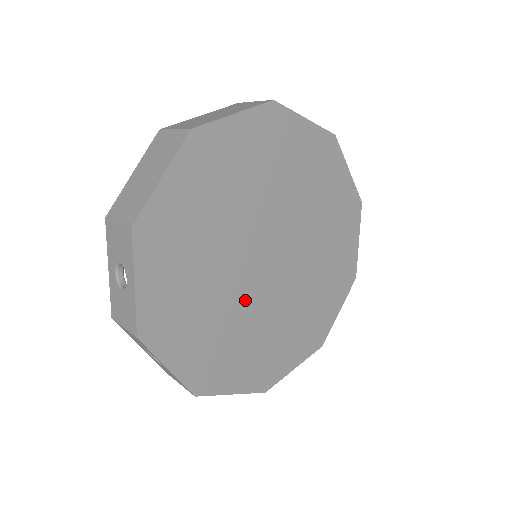
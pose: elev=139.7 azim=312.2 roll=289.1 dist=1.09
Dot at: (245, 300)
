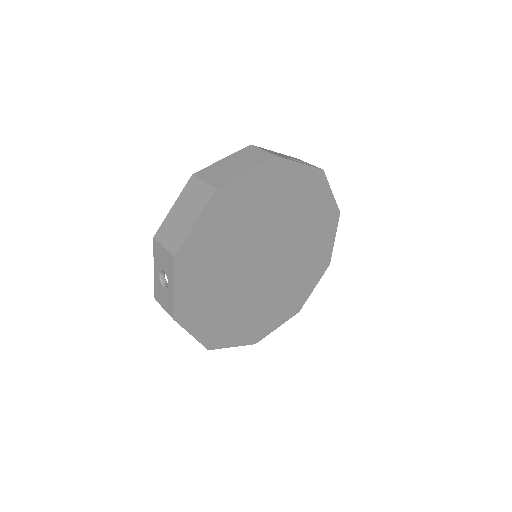
Dot at: (246, 289)
